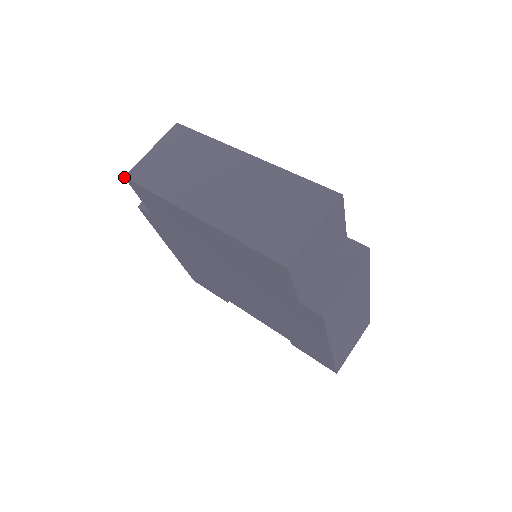
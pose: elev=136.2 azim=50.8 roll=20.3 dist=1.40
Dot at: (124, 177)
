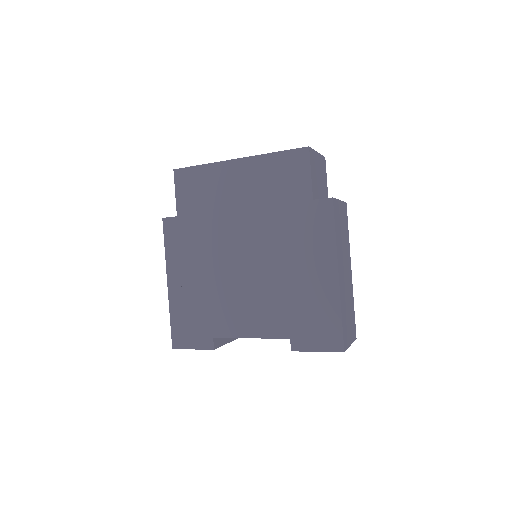
Dot at: (173, 169)
